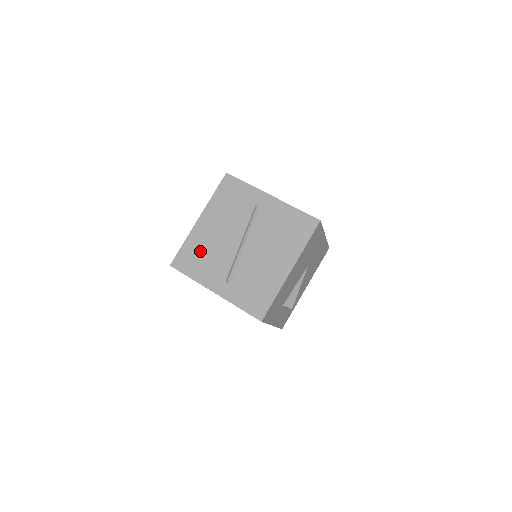
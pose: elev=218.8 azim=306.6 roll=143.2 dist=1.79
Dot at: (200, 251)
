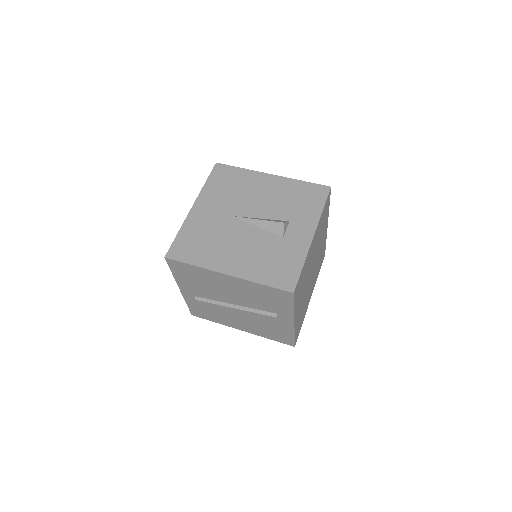
Dot at: (200, 279)
